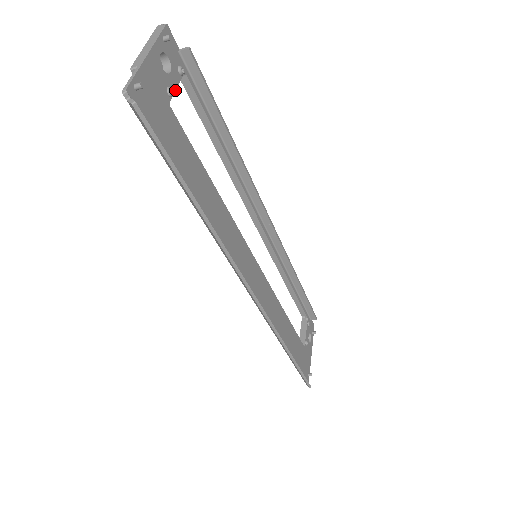
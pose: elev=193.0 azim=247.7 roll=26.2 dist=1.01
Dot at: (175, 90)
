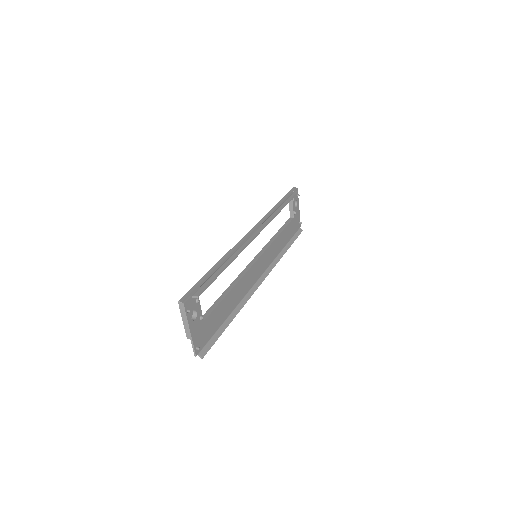
Dot at: (201, 311)
